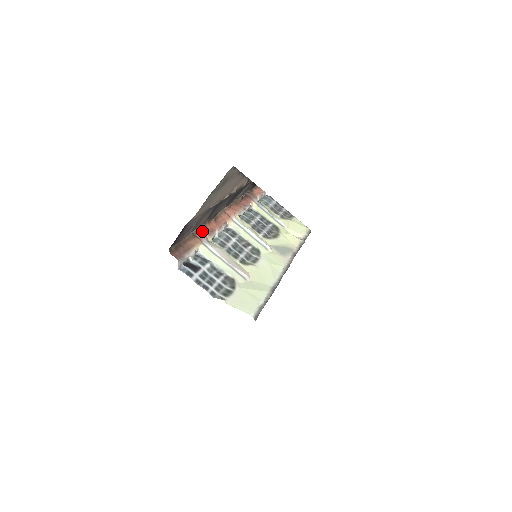
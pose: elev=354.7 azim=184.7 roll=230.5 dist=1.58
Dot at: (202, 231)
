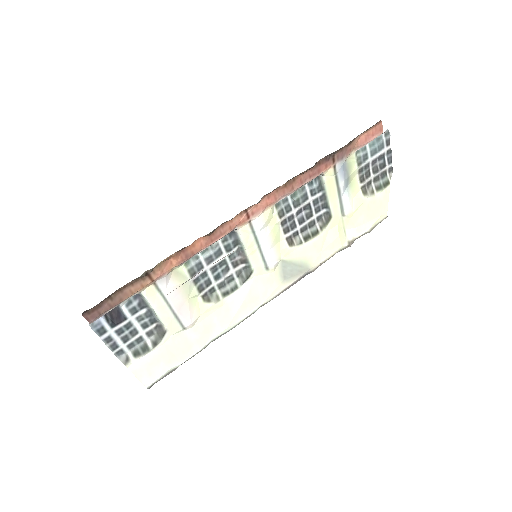
Dot at: (170, 259)
